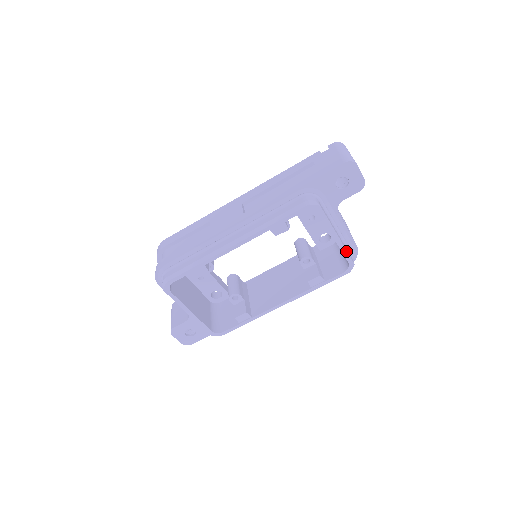
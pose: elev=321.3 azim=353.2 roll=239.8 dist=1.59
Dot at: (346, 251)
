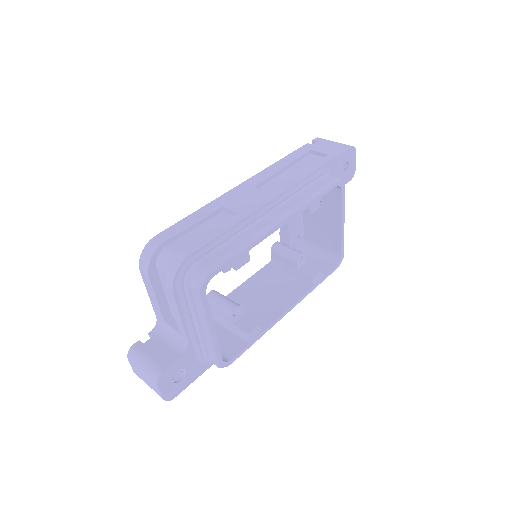
Dot at: occluded
